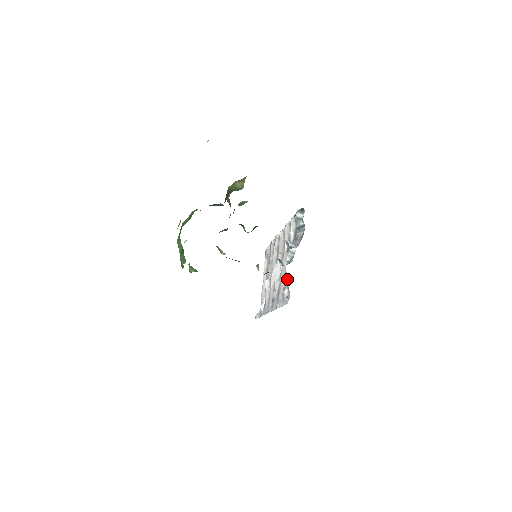
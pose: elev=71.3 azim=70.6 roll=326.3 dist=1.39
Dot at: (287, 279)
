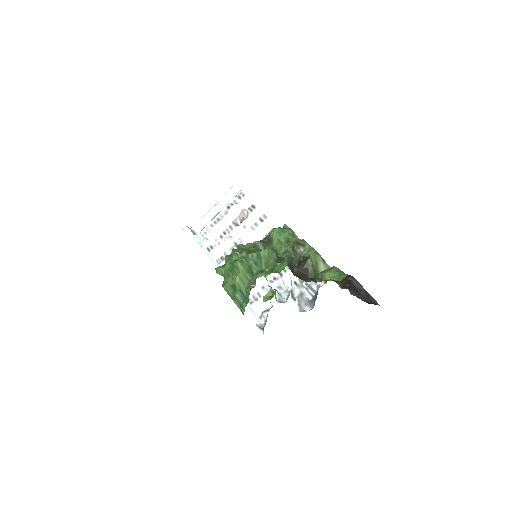
Dot at: occluded
